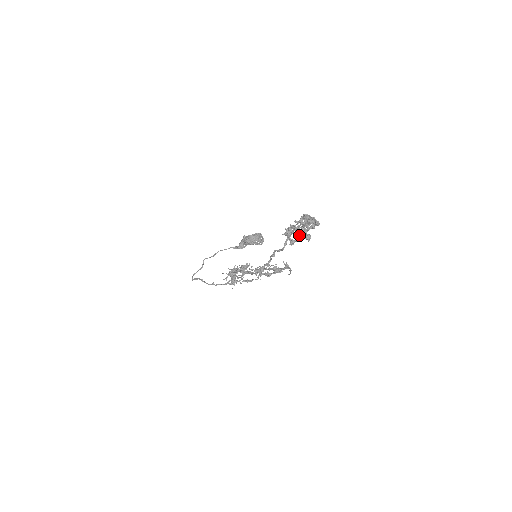
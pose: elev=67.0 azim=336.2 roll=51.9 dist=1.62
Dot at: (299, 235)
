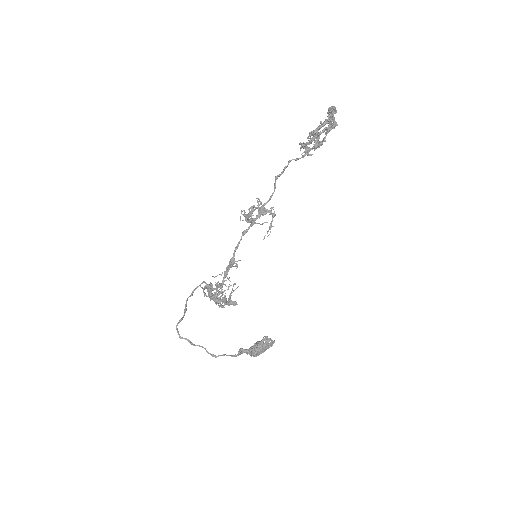
Dot at: (313, 133)
